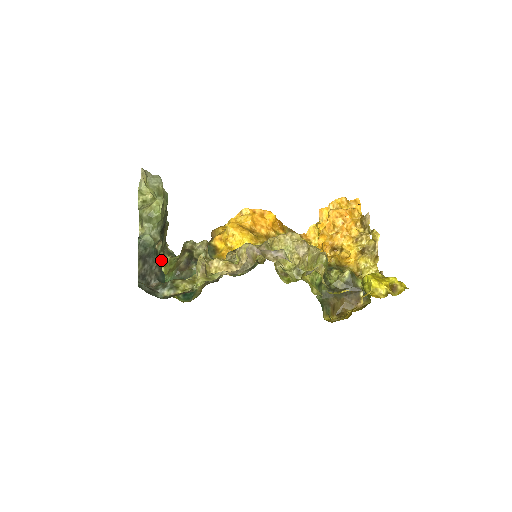
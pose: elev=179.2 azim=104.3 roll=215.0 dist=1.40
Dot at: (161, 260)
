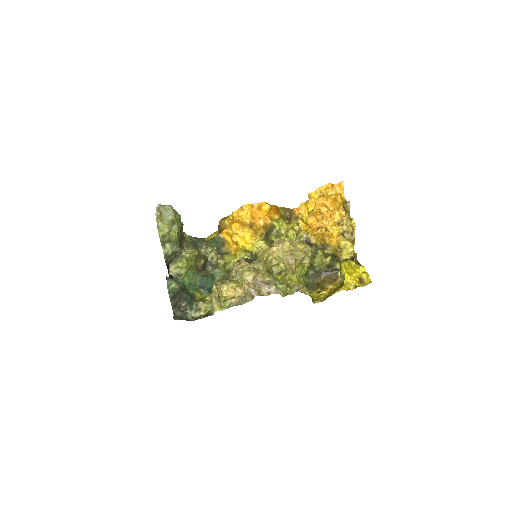
Dot at: (183, 256)
